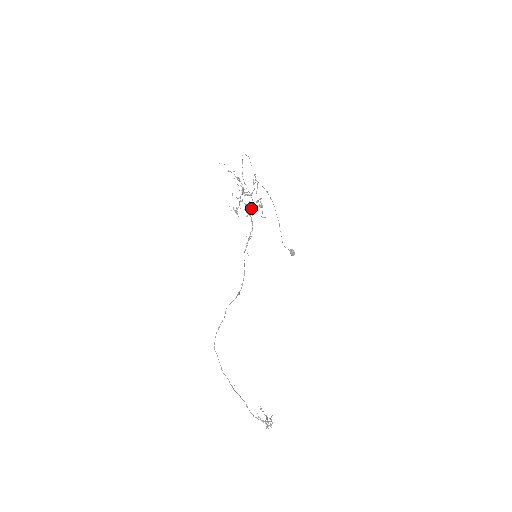
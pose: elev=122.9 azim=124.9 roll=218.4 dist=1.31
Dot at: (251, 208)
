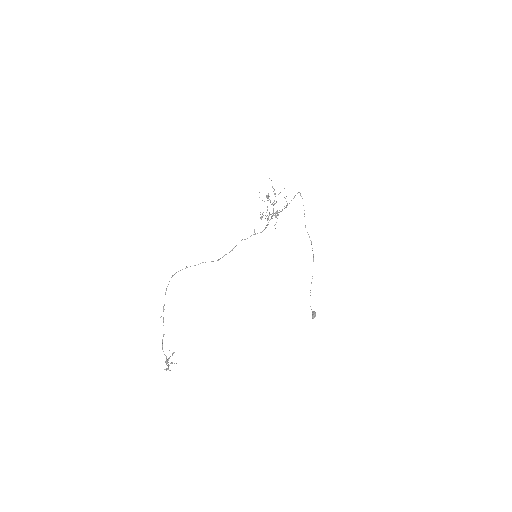
Dot at: (271, 218)
